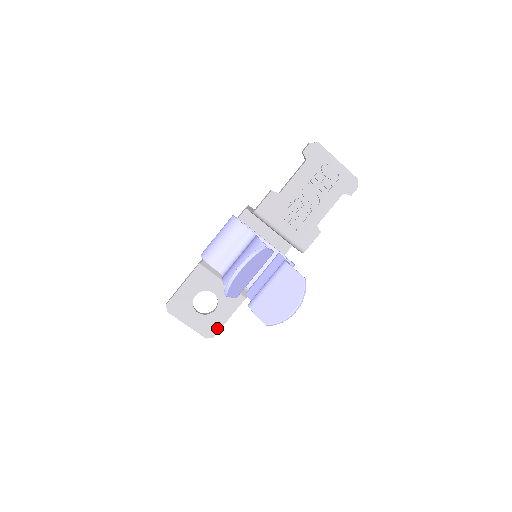
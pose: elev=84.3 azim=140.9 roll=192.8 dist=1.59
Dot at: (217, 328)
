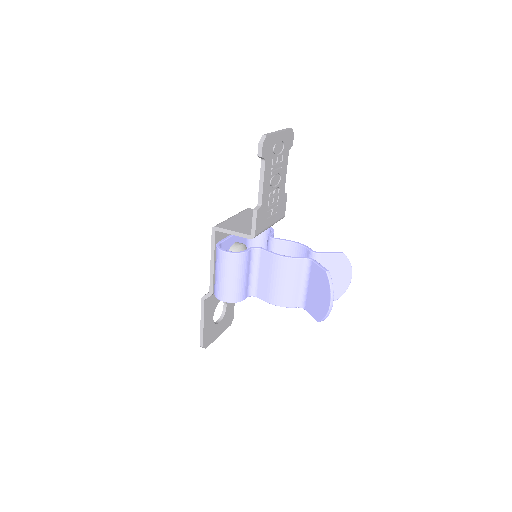
Dot at: (232, 312)
